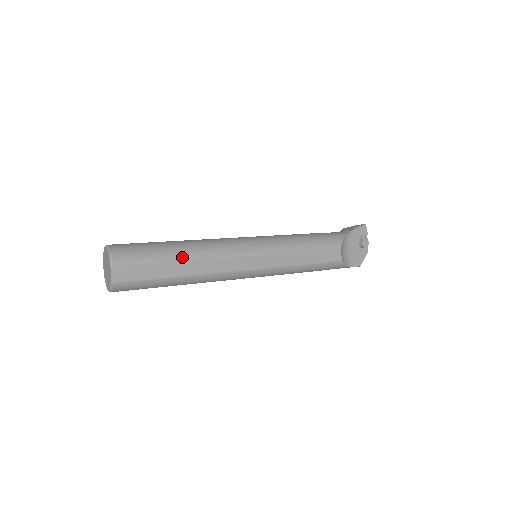
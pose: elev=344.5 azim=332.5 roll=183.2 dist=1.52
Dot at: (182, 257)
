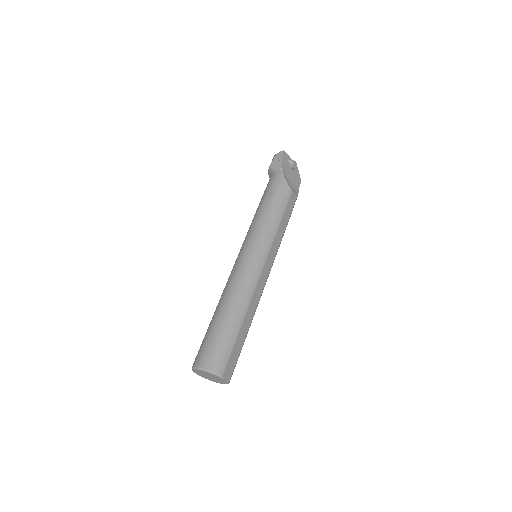
Dot at: (240, 320)
